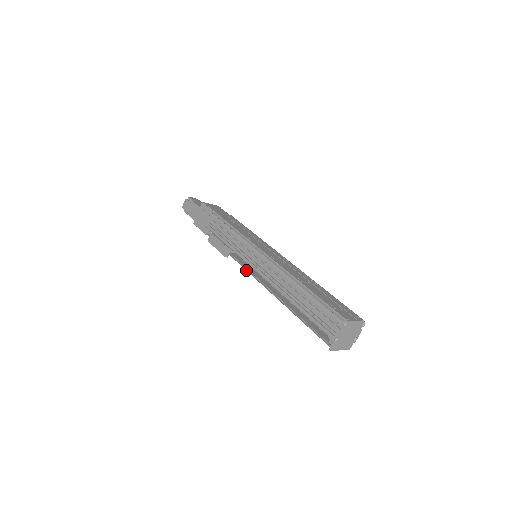
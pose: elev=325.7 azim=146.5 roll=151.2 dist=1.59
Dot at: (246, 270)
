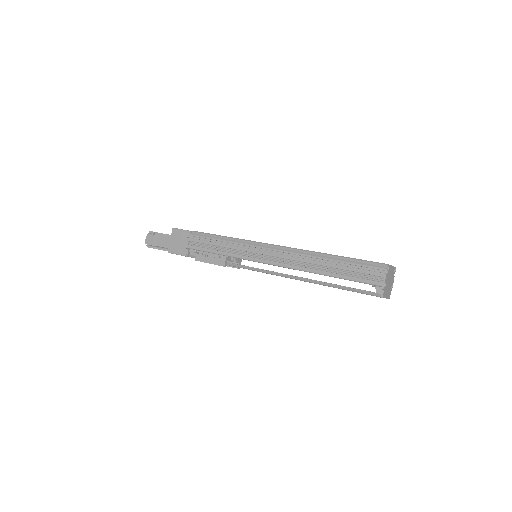
Dot at: (253, 270)
